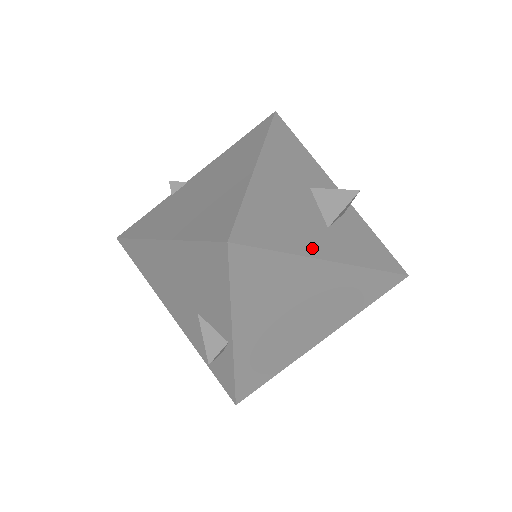
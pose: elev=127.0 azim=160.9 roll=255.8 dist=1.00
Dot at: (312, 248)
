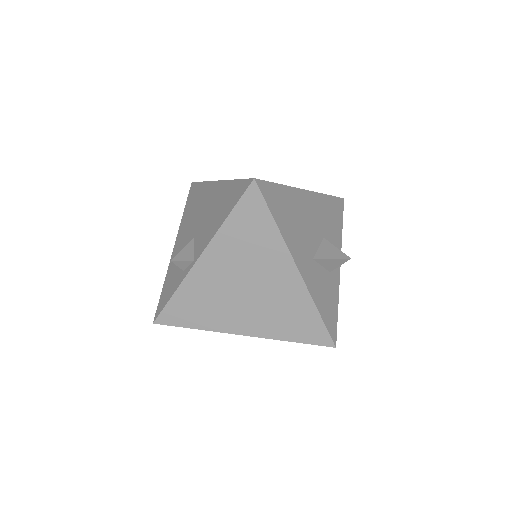
Dot at: (293, 247)
